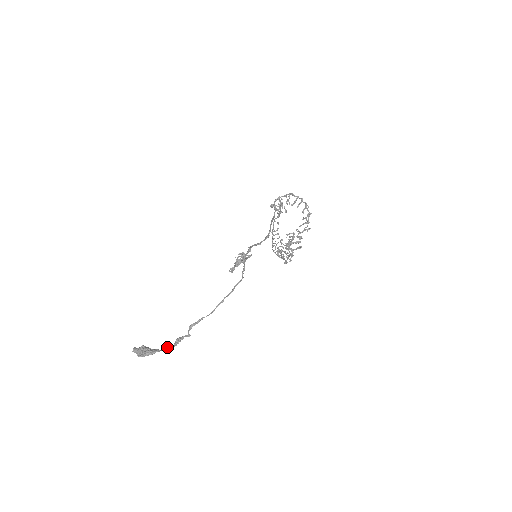
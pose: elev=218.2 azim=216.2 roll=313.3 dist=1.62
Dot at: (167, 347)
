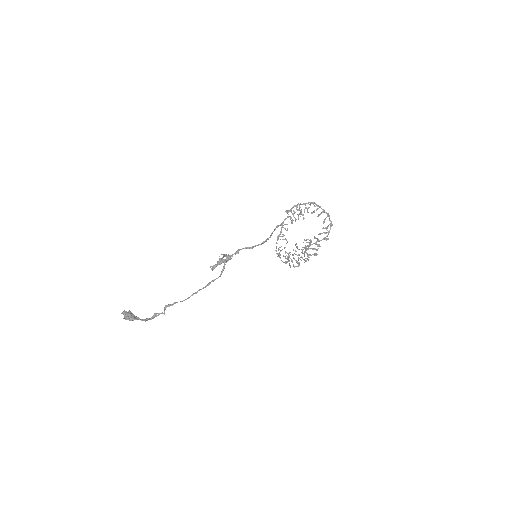
Dot at: (146, 318)
